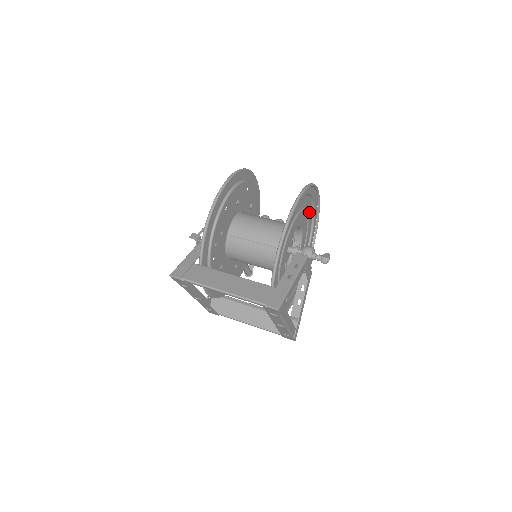
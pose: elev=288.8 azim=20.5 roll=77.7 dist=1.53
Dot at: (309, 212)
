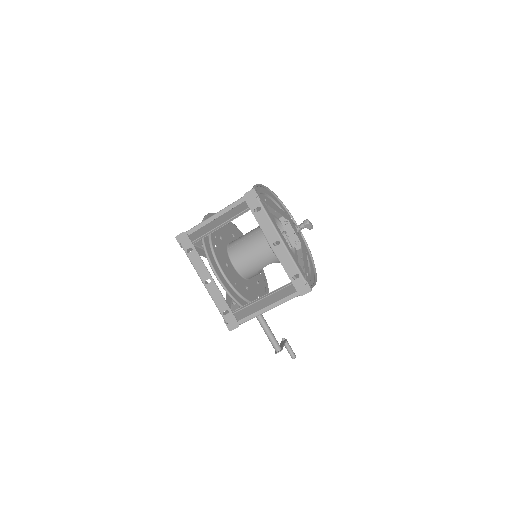
Dot at: occluded
